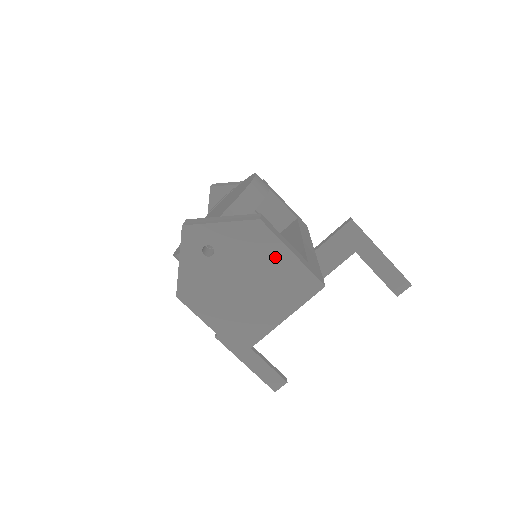
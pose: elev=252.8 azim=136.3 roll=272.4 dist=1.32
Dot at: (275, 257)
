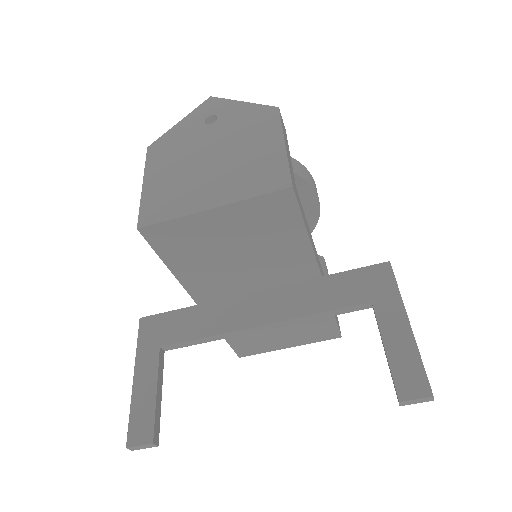
Dot at: (264, 141)
